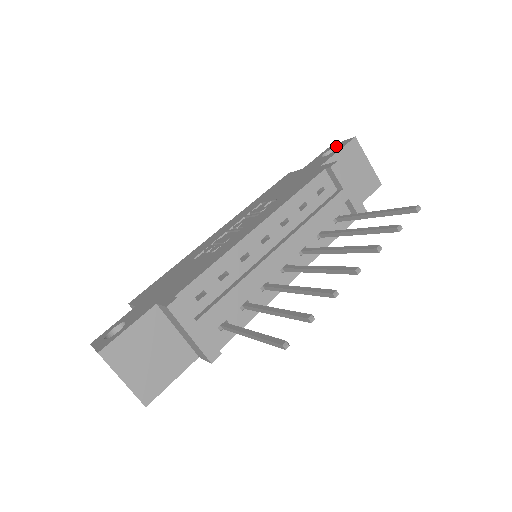
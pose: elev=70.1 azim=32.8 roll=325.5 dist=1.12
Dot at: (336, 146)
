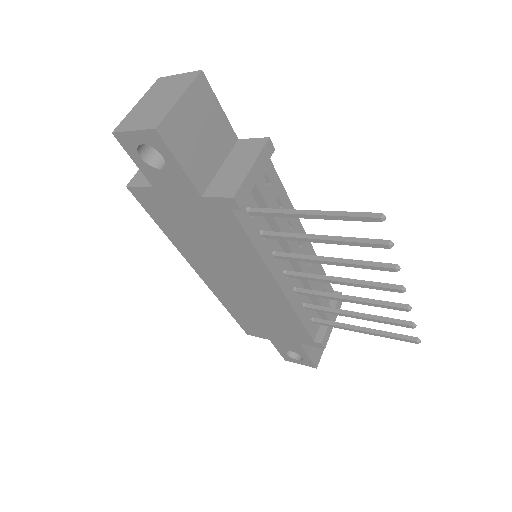
Dot at: occluded
